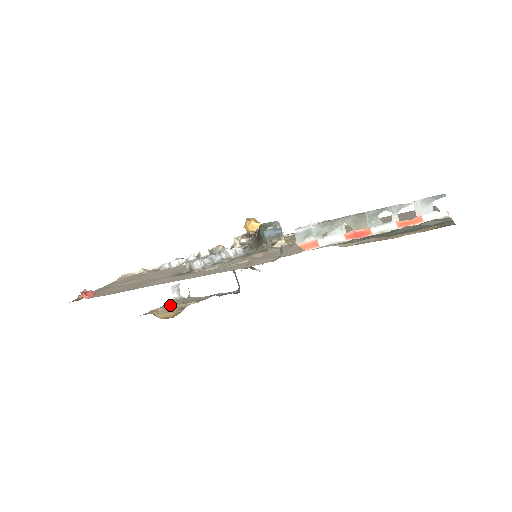
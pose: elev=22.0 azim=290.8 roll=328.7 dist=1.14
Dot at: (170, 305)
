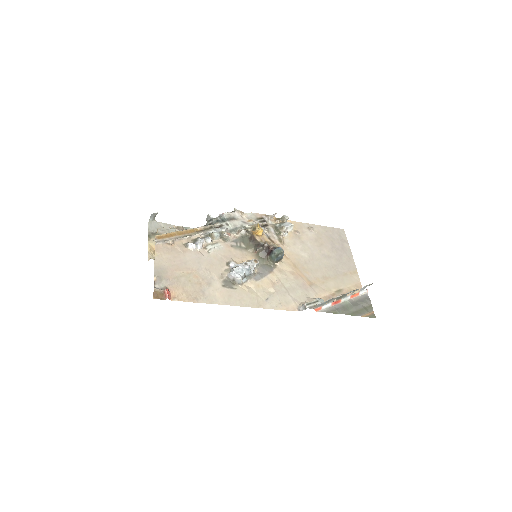
Dot at: occluded
